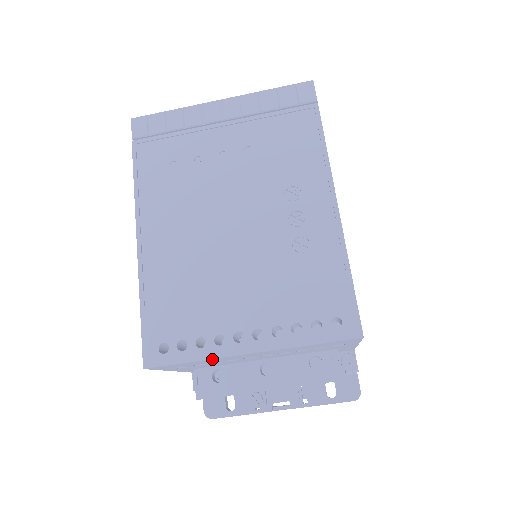
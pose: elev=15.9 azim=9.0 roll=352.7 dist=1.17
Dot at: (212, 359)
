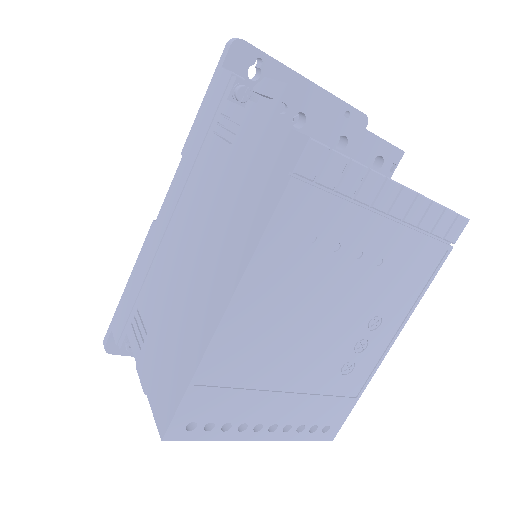
Dot at: (226, 438)
